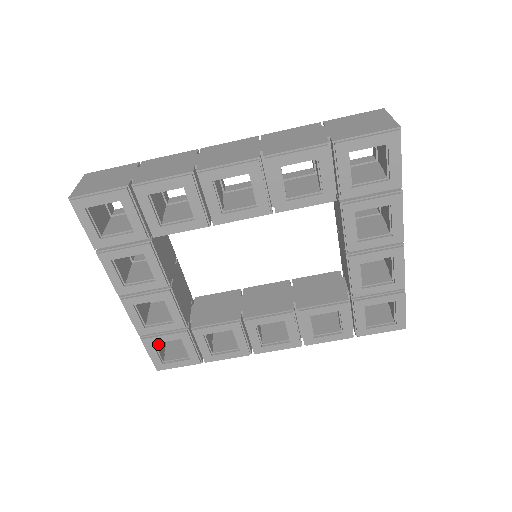
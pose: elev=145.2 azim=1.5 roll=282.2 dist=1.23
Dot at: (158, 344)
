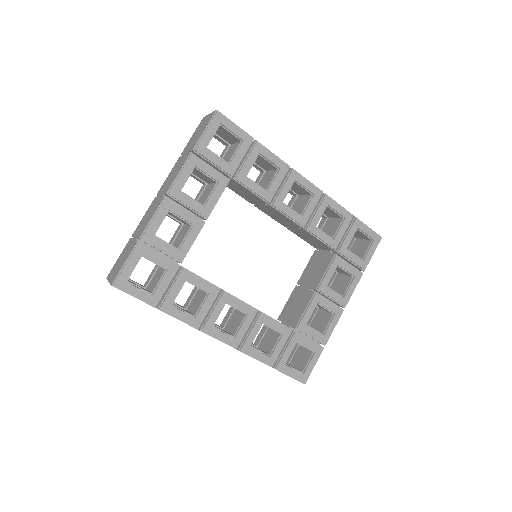
Dot at: occluded
